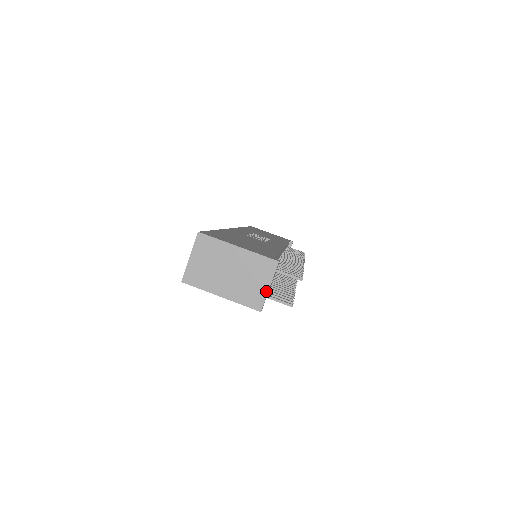
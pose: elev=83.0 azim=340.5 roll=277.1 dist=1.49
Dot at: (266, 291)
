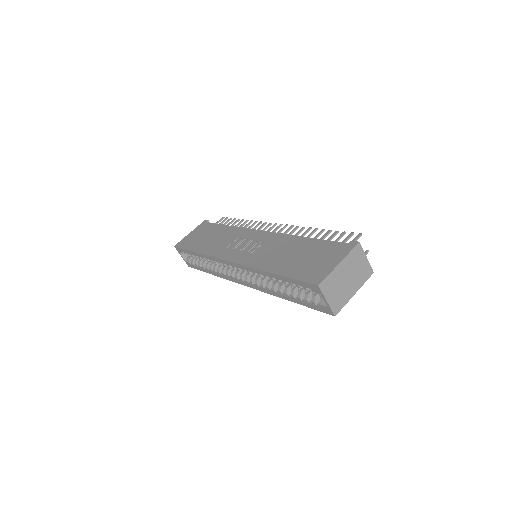
Dot at: (367, 262)
